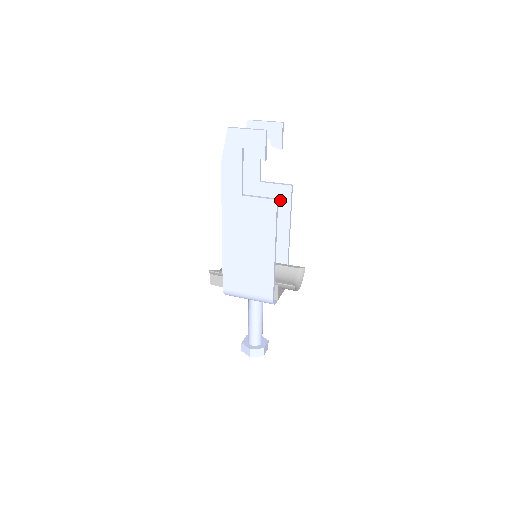
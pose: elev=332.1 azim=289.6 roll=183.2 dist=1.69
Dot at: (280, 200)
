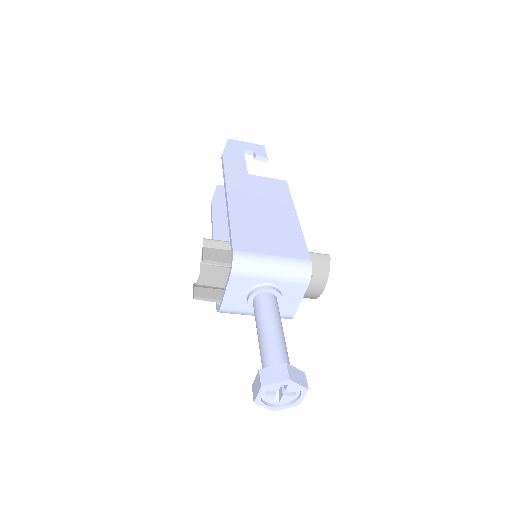
Dot at: occluded
